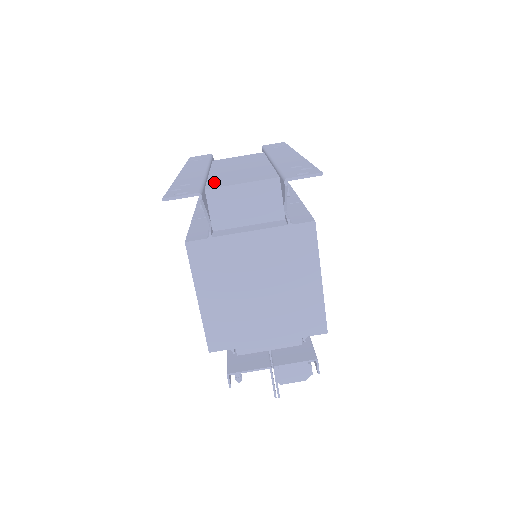
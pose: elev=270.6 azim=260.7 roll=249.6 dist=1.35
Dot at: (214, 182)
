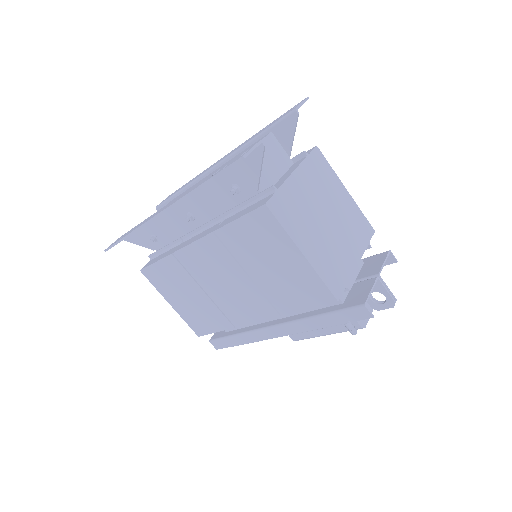
Dot at: occluded
